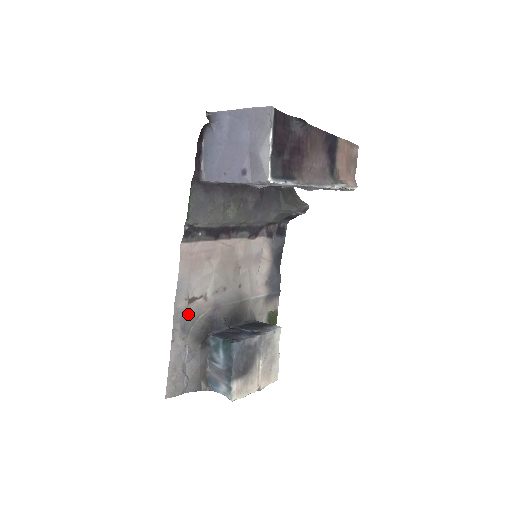
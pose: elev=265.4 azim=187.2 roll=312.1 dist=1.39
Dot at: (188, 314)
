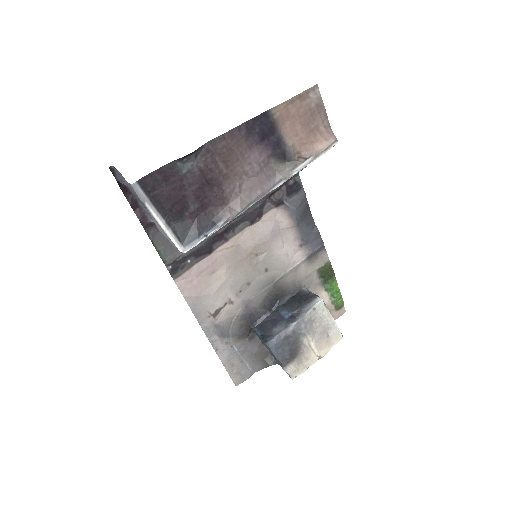
Dot at: (219, 324)
